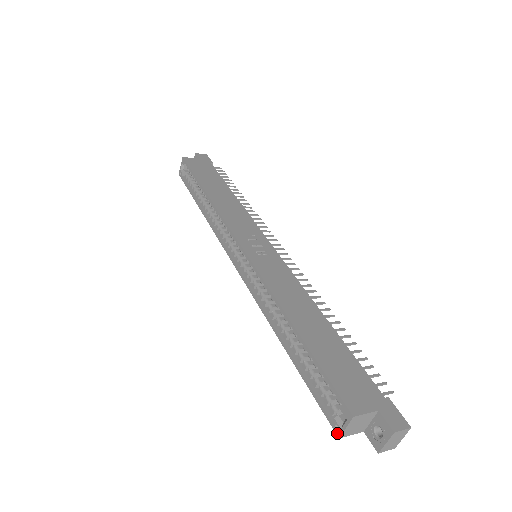
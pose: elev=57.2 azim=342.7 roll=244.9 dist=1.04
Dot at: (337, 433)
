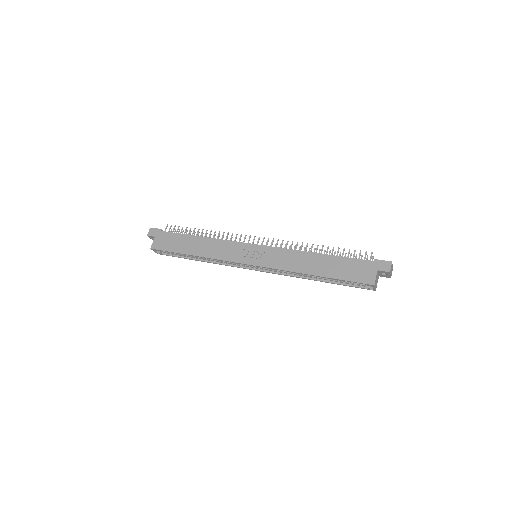
Dot at: (373, 290)
